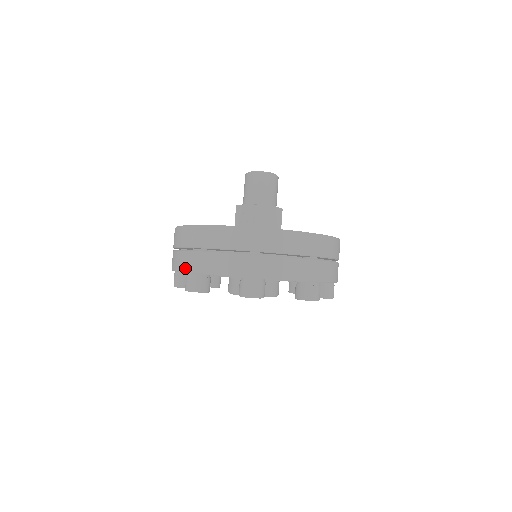
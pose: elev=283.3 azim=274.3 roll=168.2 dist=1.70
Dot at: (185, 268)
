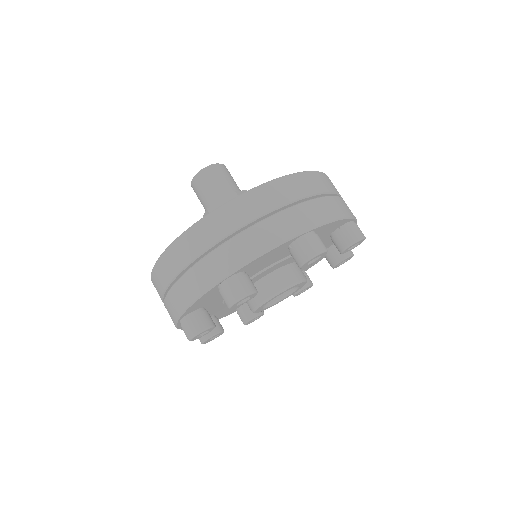
Dot at: (216, 278)
